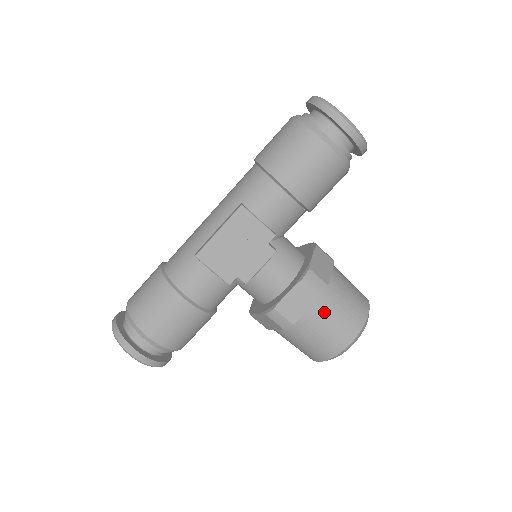
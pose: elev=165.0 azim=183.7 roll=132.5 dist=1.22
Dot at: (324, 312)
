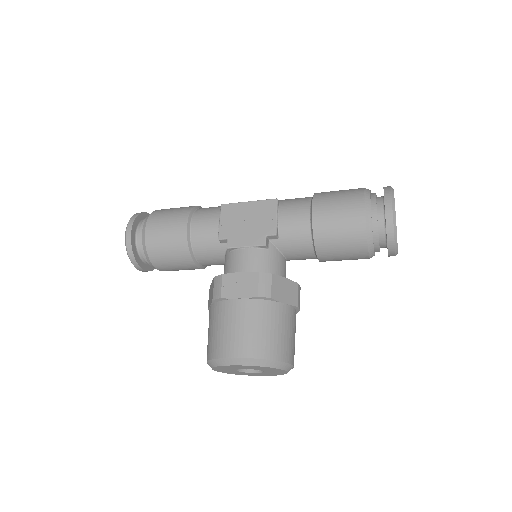
Dot at: (248, 312)
